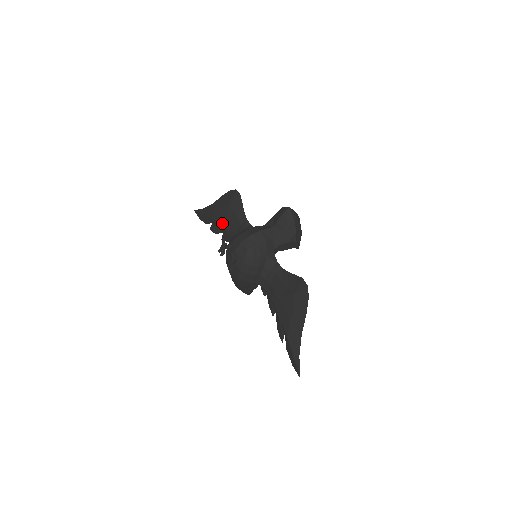
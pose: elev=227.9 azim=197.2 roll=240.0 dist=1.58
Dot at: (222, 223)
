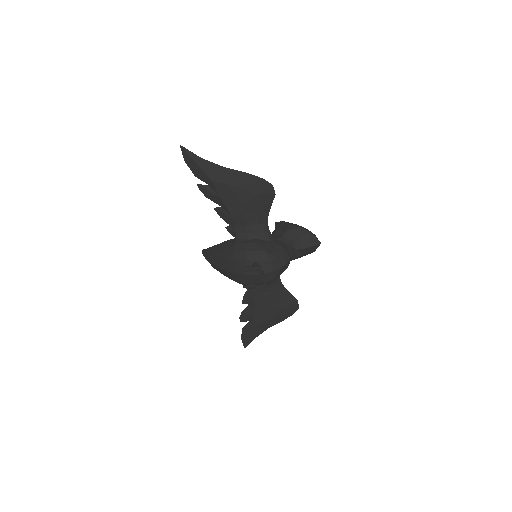
Dot at: (231, 204)
